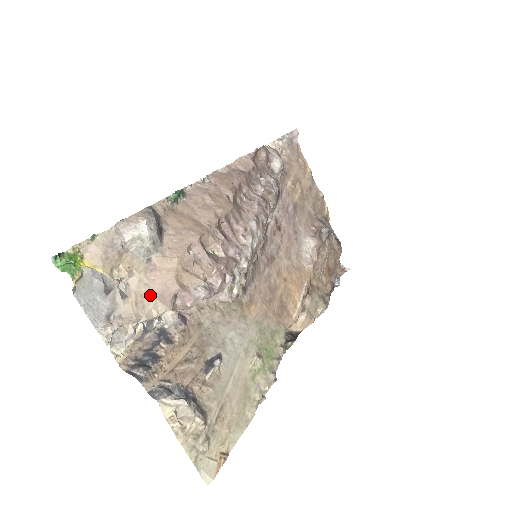
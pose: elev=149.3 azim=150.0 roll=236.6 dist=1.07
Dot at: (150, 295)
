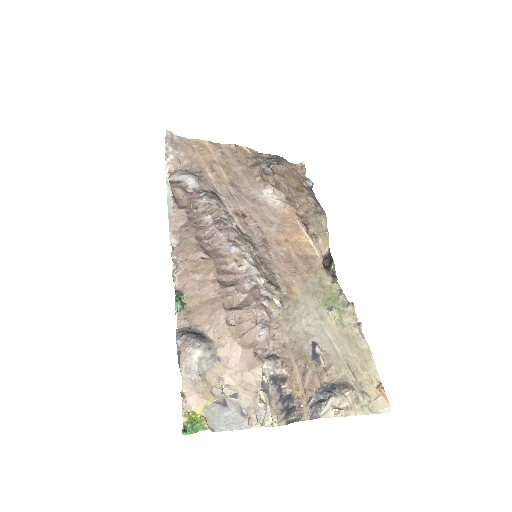
Dot at: (245, 374)
